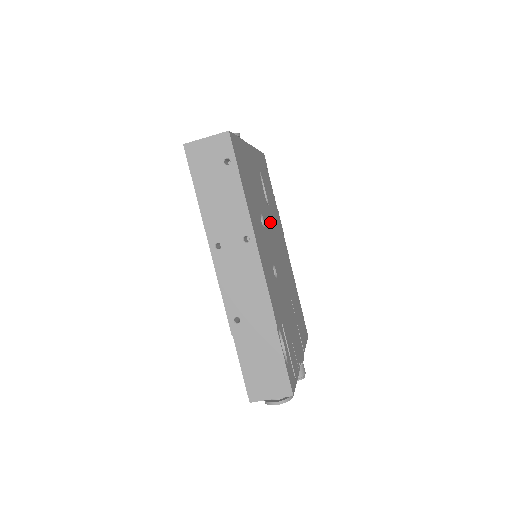
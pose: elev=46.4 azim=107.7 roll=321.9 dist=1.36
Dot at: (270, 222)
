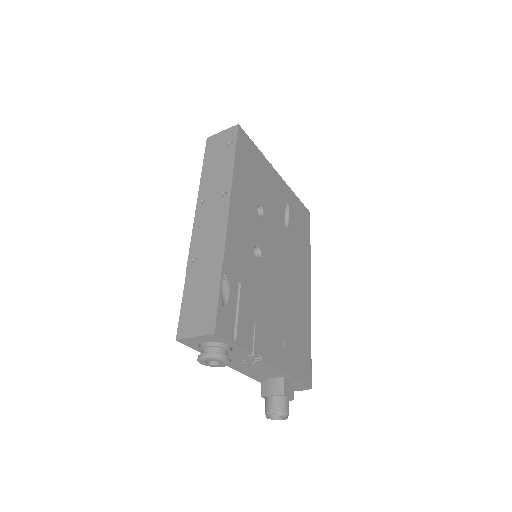
Dot at: (280, 234)
